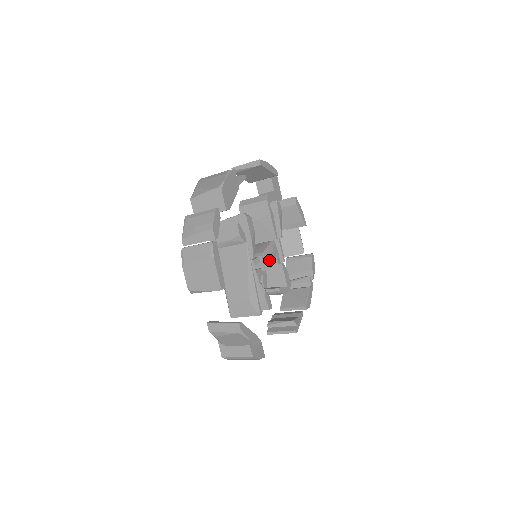
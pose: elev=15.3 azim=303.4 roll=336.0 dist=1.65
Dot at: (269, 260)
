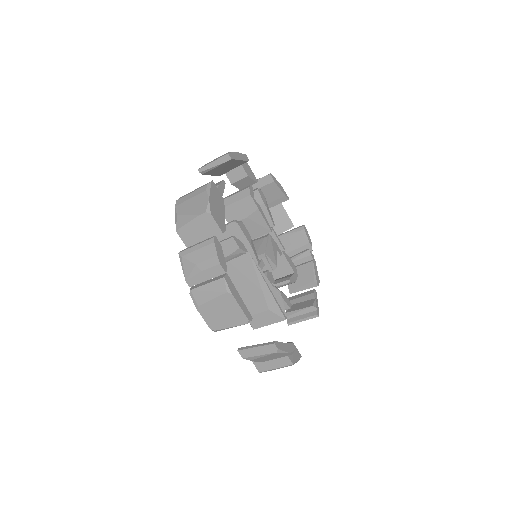
Dot at: (273, 258)
